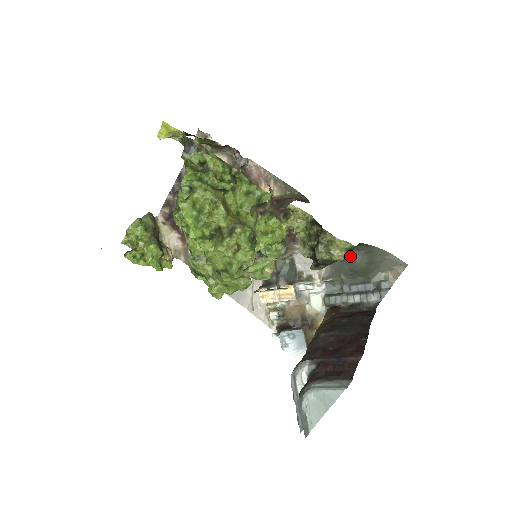
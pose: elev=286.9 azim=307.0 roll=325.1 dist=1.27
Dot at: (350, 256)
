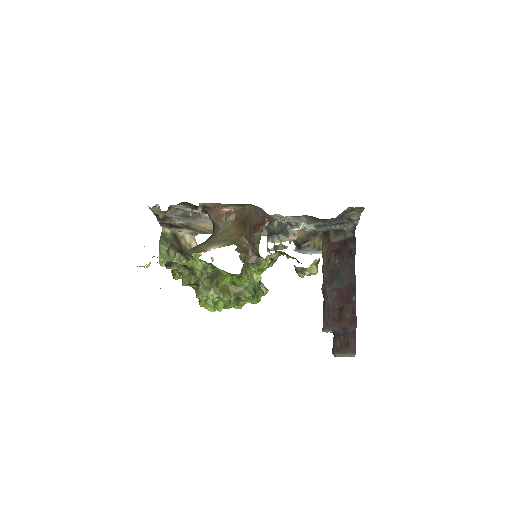
Dot at: occluded
